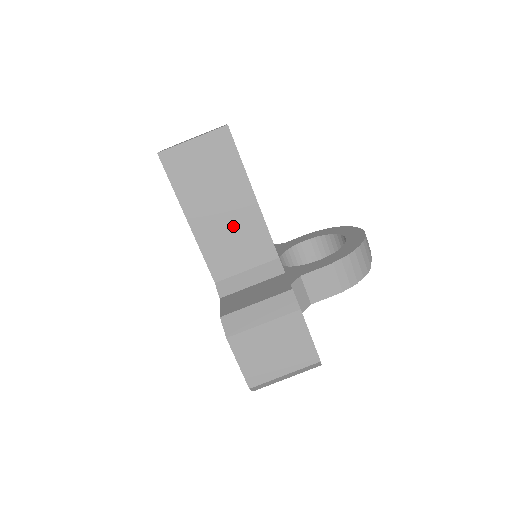
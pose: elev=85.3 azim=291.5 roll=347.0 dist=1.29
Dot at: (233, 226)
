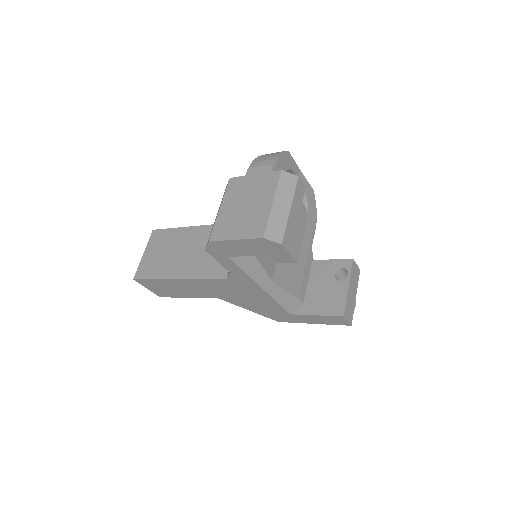
Dot at: (201, 248)
